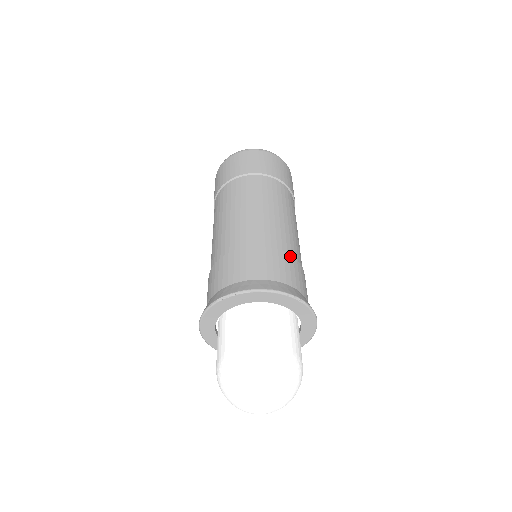
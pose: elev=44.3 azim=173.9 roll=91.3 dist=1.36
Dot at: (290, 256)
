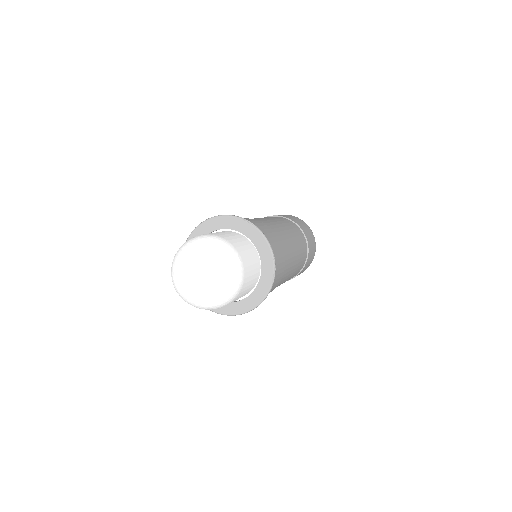
Dot at: (284, 268)
